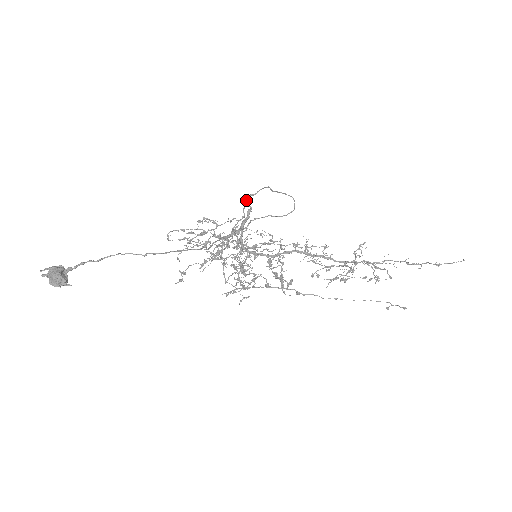
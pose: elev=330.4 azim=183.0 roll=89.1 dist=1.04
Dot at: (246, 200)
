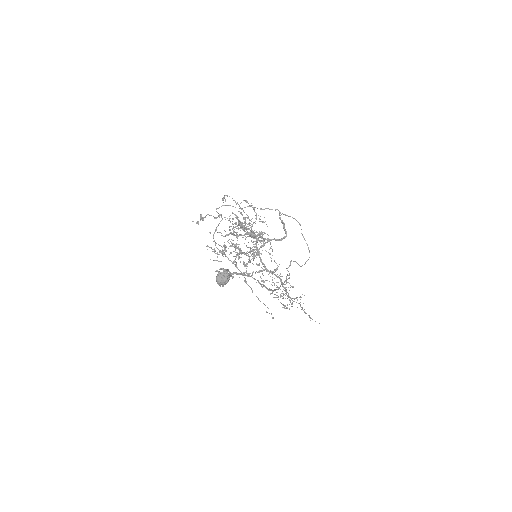
Dot at: (280, 213)
